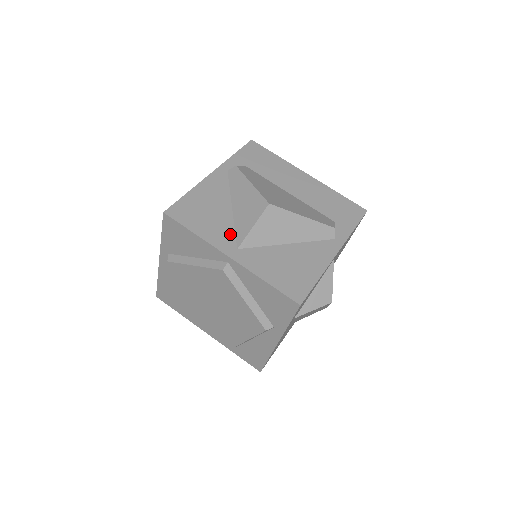
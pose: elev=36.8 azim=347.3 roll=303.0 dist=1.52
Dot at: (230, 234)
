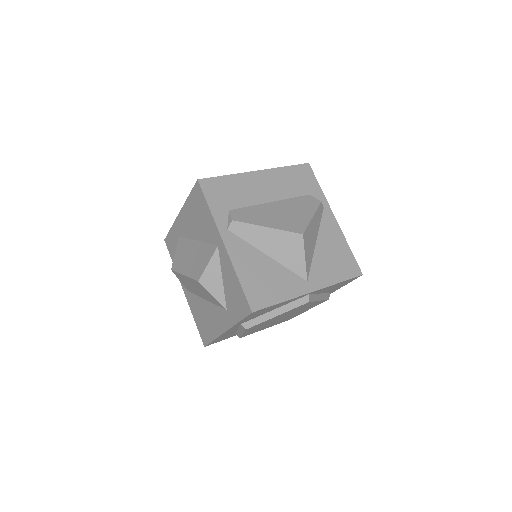
Dot at: (293, 277)
